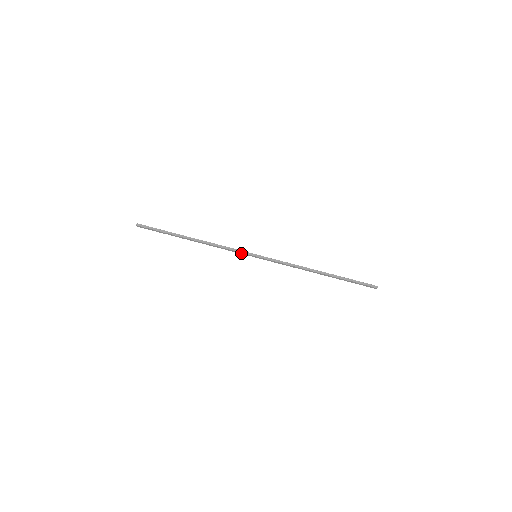
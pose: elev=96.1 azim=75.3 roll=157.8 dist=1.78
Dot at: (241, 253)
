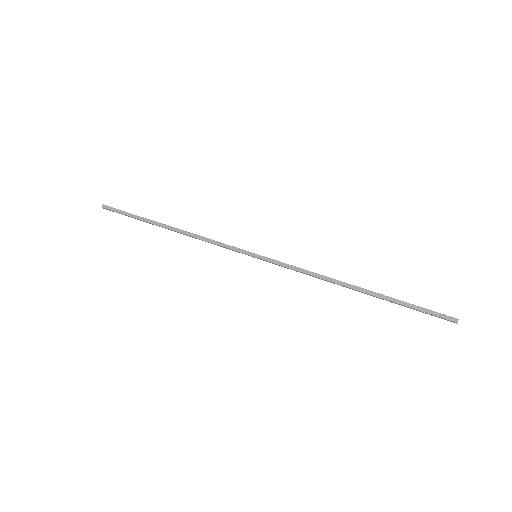
Dot at: (235, 249)
